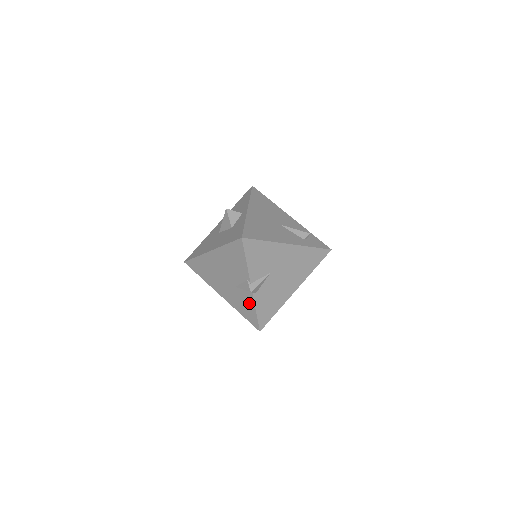
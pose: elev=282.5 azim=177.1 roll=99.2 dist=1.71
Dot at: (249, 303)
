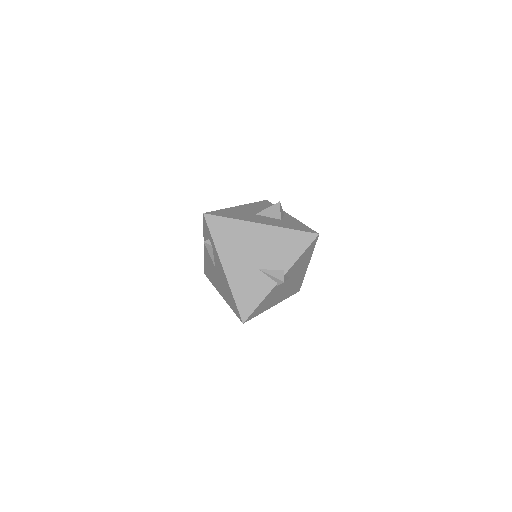
Dot at: (260, 291)
